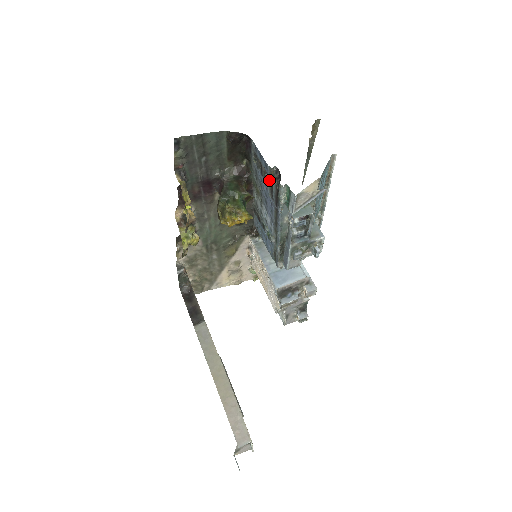
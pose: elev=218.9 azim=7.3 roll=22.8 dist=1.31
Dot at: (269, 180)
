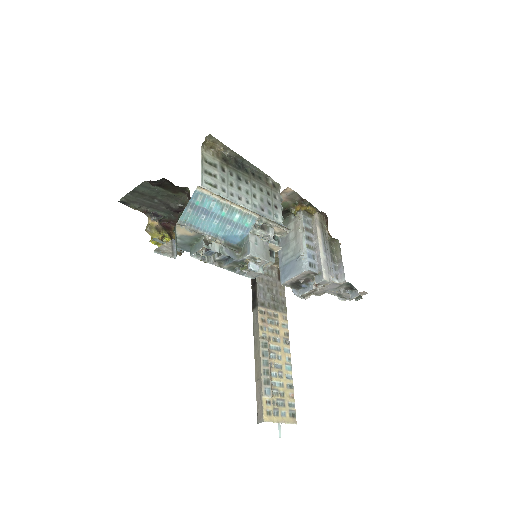
Dot at: occluded
